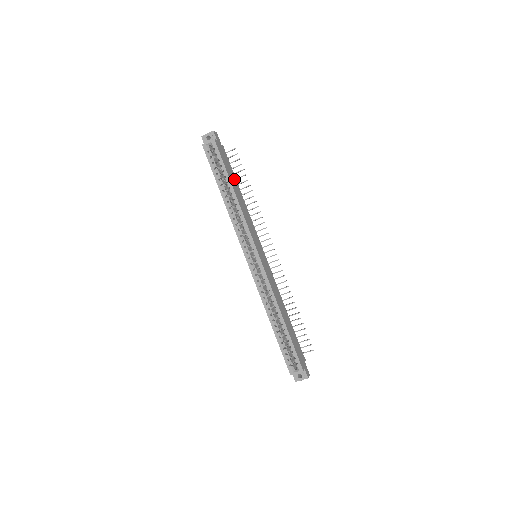
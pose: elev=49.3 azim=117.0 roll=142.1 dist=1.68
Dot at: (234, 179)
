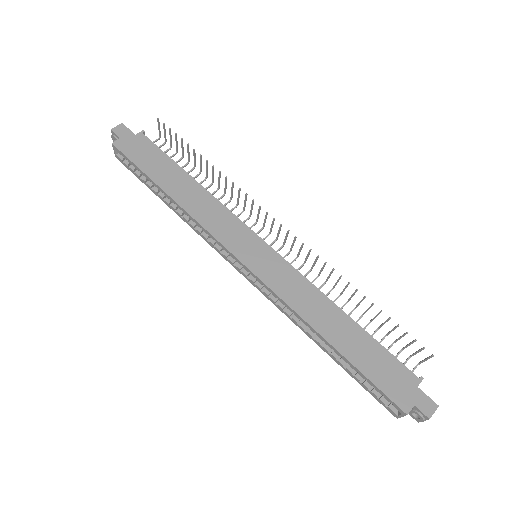
Dot at: (171, 169)
